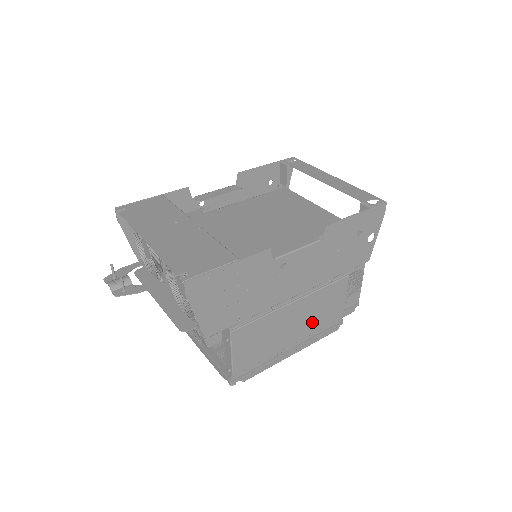
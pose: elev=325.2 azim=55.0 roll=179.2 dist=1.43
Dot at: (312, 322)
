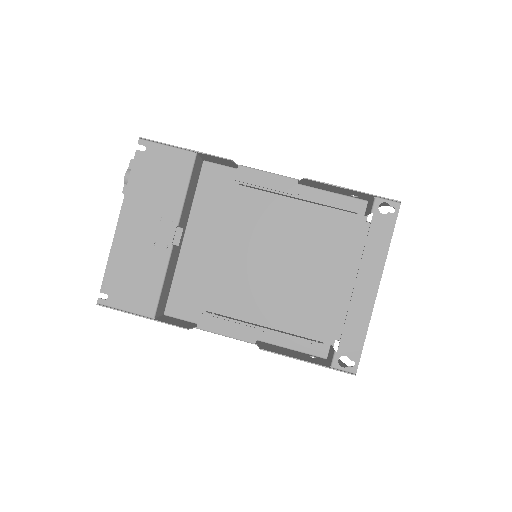
Dot at: occluded
